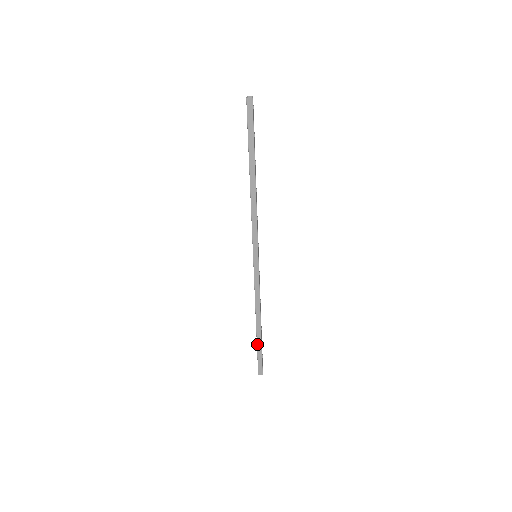
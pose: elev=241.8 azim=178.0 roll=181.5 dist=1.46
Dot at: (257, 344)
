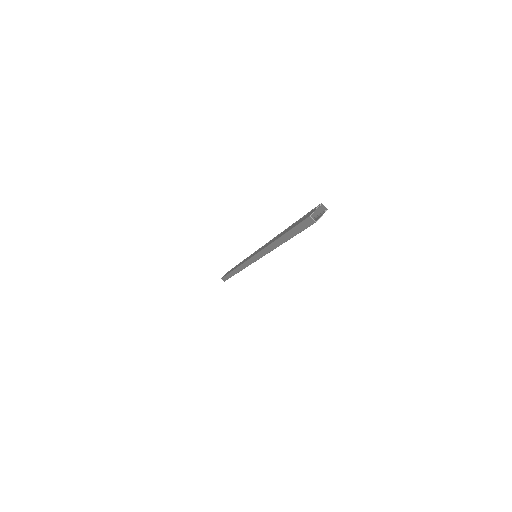
Dot at: (228, 274)
